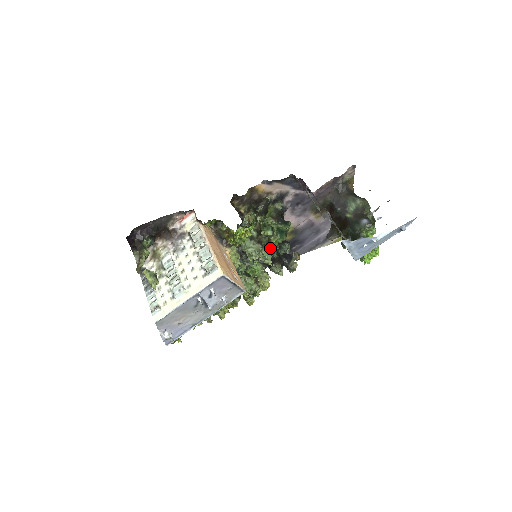
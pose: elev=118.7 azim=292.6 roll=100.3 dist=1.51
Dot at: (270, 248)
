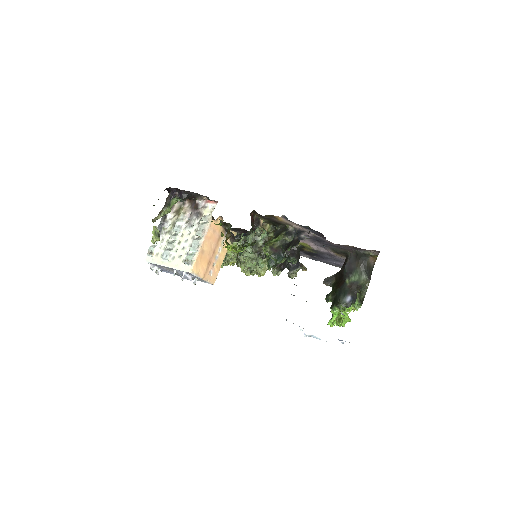
Dot at: occluded
